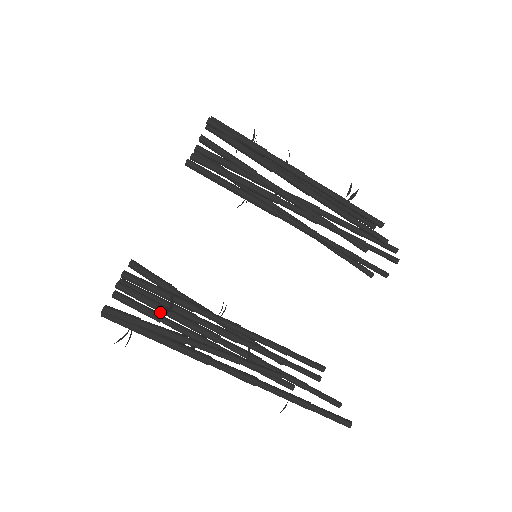
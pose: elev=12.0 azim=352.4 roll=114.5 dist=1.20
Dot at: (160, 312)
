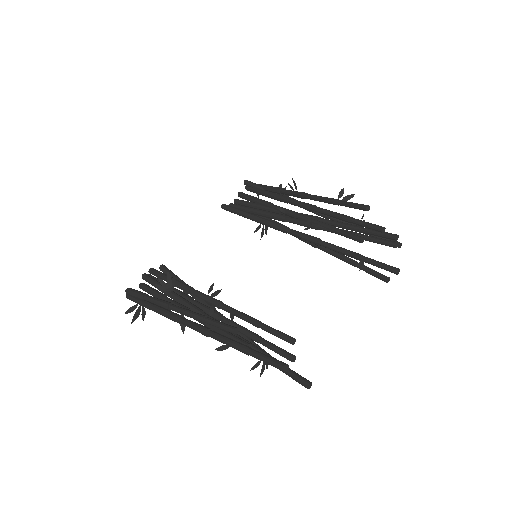
Dot at: (160, 287)
